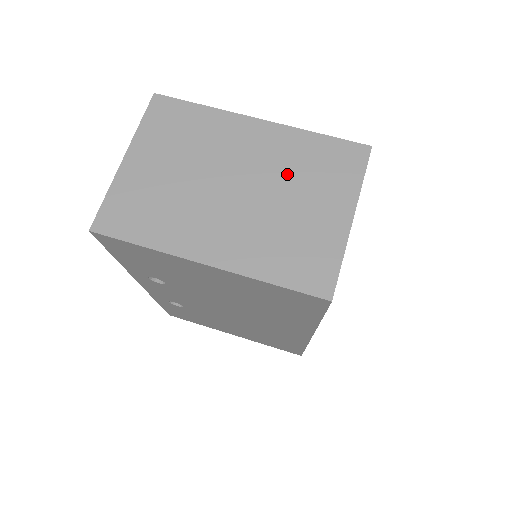
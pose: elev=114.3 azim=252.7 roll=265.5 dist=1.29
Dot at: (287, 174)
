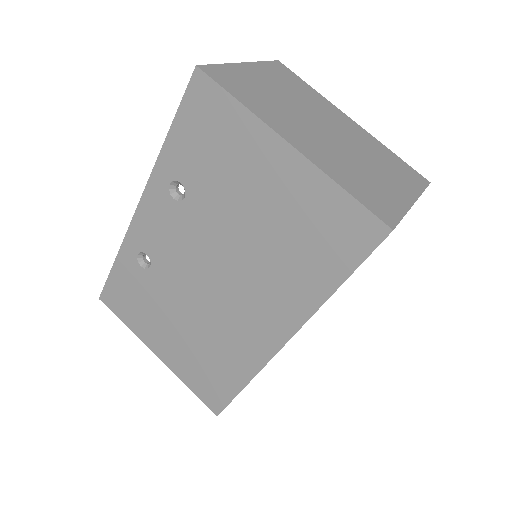
Dot at: (367, 152)
